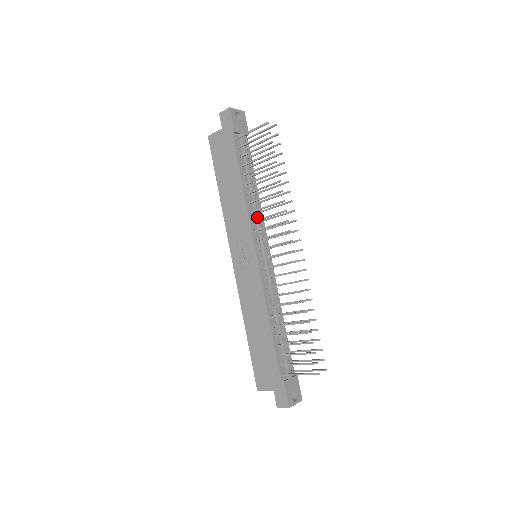
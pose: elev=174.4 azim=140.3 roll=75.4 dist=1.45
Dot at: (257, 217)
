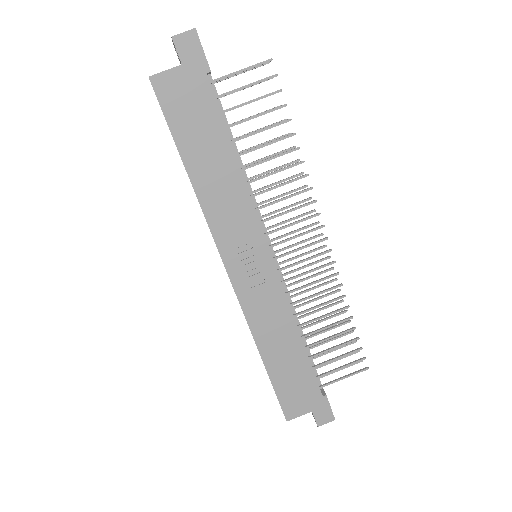
Dot at: (256, 202)
